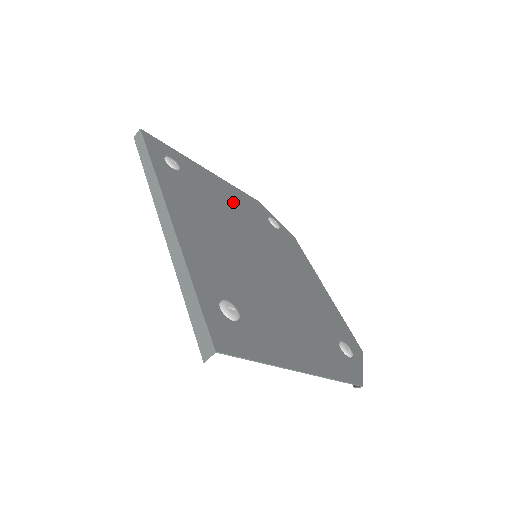
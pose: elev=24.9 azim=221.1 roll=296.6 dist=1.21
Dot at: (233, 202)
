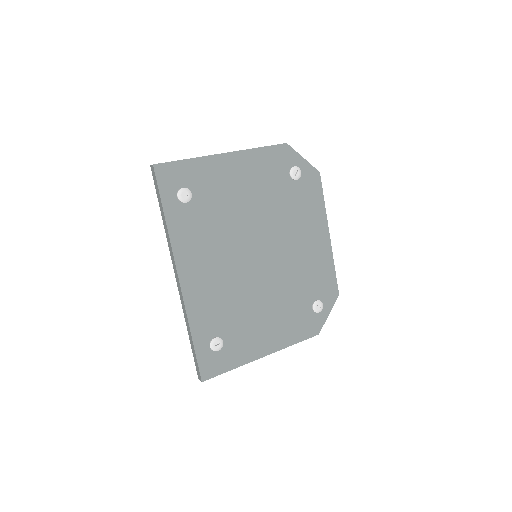
Dot at: (248, 187)
